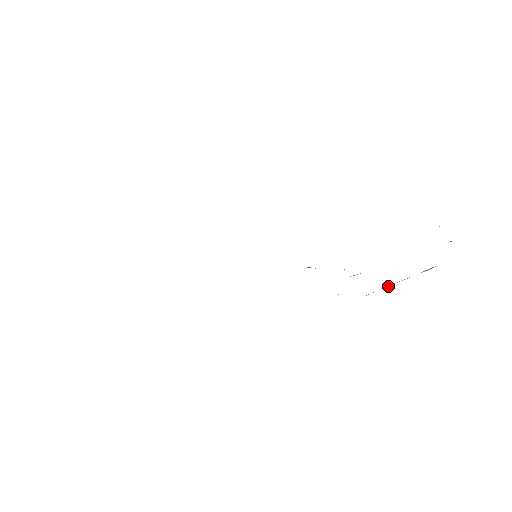
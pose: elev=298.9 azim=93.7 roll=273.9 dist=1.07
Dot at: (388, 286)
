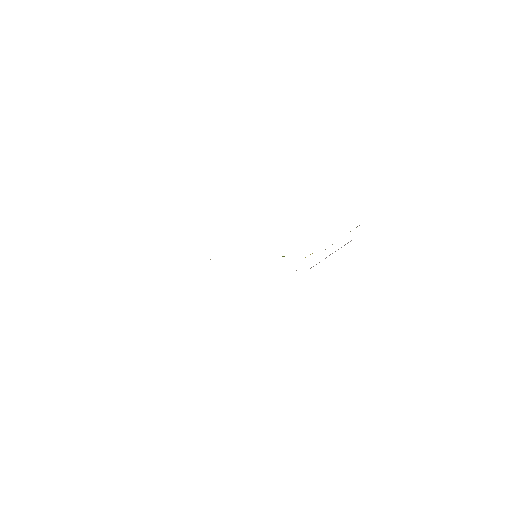
Dot at: (325, 258)
